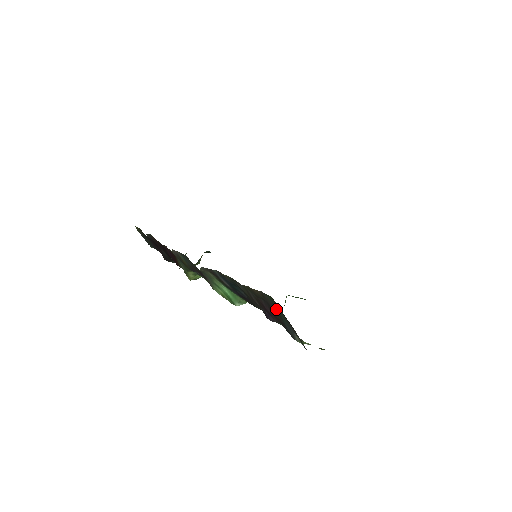
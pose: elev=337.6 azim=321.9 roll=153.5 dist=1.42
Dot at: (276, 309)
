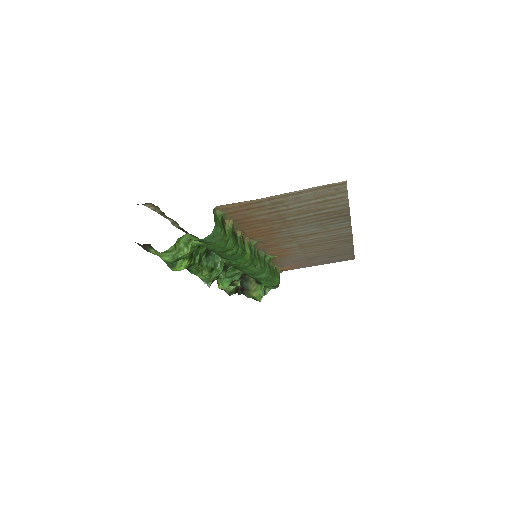
Dot at: occluded
